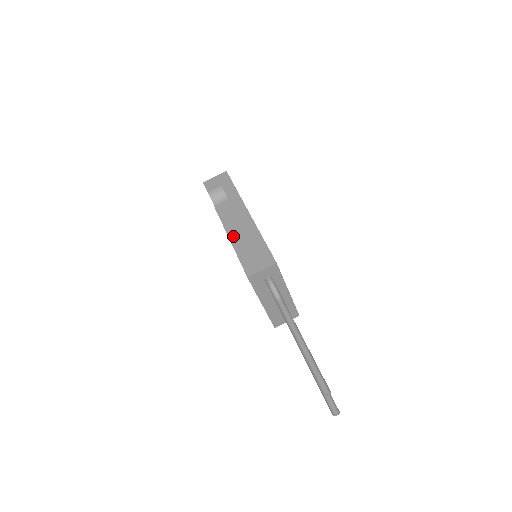
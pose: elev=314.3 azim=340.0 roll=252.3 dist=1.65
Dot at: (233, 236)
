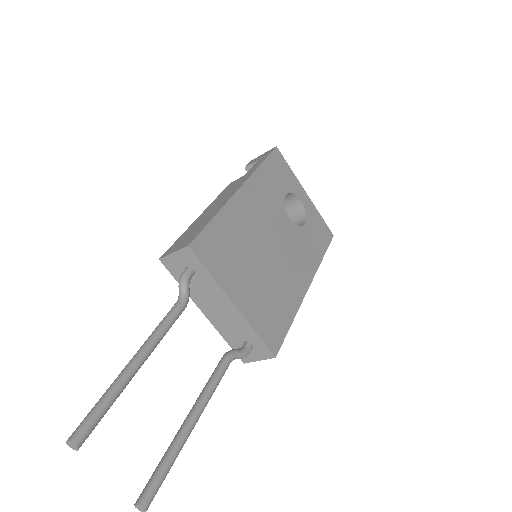
Dot at: (203, 213)
